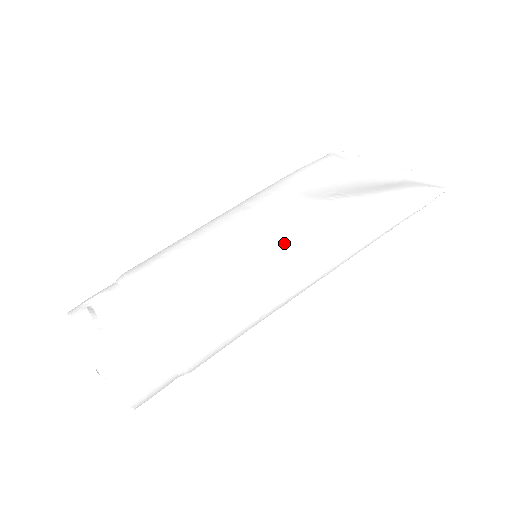
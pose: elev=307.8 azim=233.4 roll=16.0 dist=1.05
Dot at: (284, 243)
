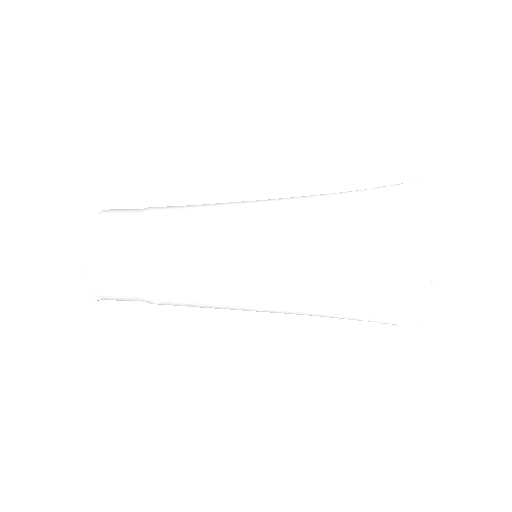
Dot at: (264, 305)
